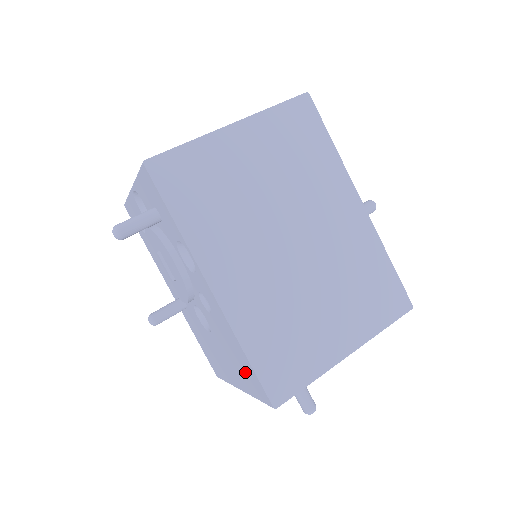
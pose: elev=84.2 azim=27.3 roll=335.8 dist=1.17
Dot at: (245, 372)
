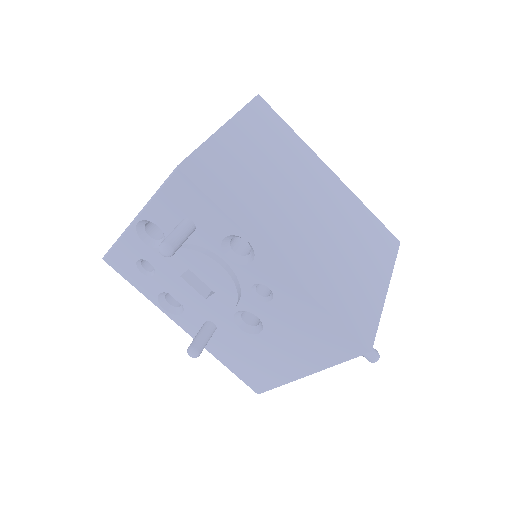
Dot at: (323, 340)
